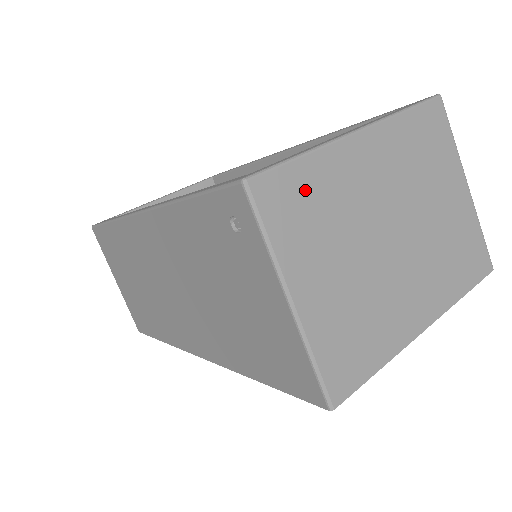
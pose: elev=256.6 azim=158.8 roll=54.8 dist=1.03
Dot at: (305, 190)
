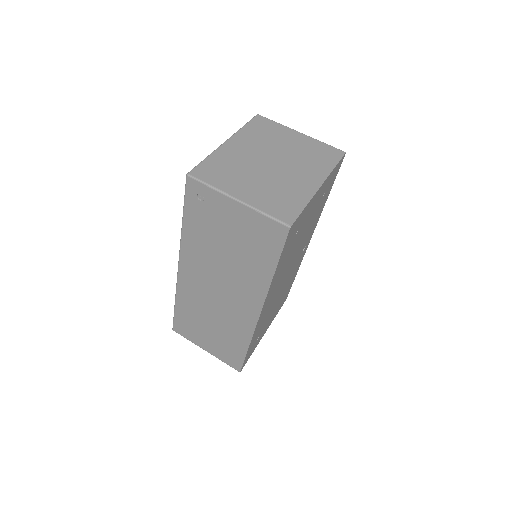
Dot at: (216, 166)
